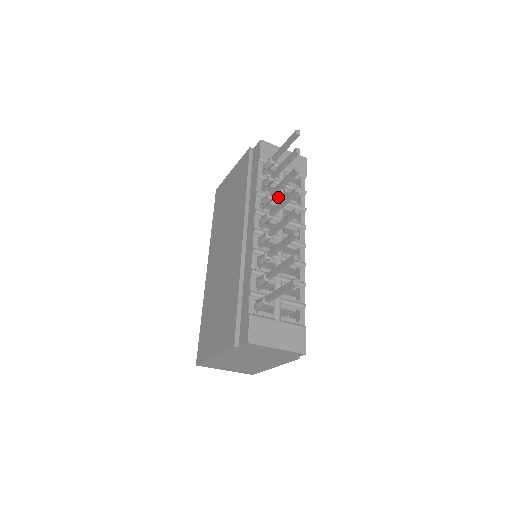
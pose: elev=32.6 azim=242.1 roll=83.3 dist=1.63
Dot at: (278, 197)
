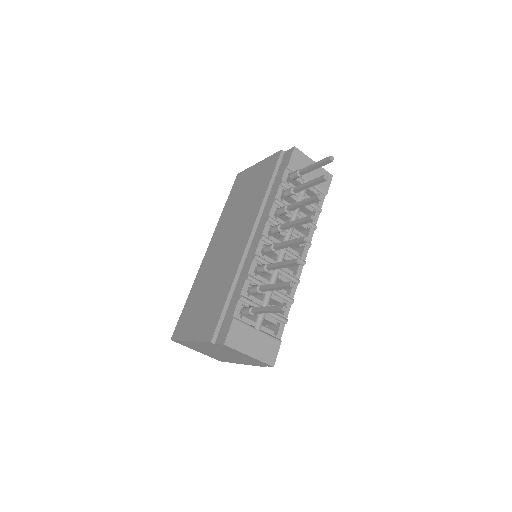
Dot at: occluded
